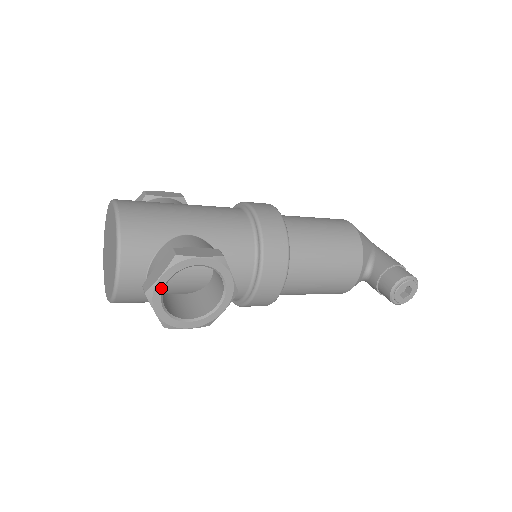
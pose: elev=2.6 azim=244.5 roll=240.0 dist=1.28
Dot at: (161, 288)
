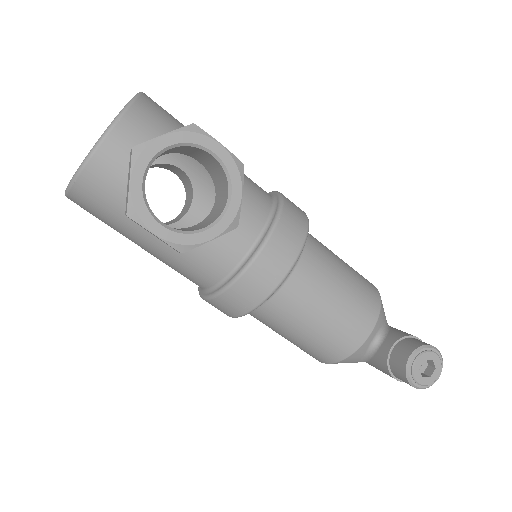
Dot at: (156, 151)
